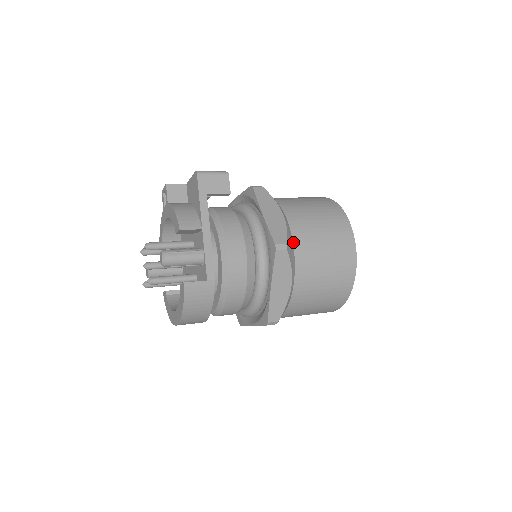
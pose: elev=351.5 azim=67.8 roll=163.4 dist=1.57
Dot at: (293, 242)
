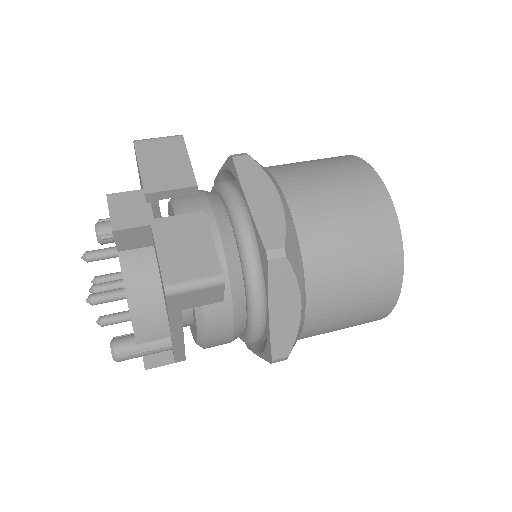
Dot at: (302, 330)
